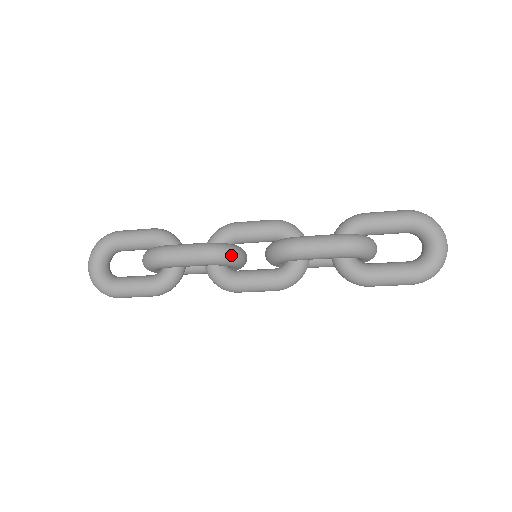
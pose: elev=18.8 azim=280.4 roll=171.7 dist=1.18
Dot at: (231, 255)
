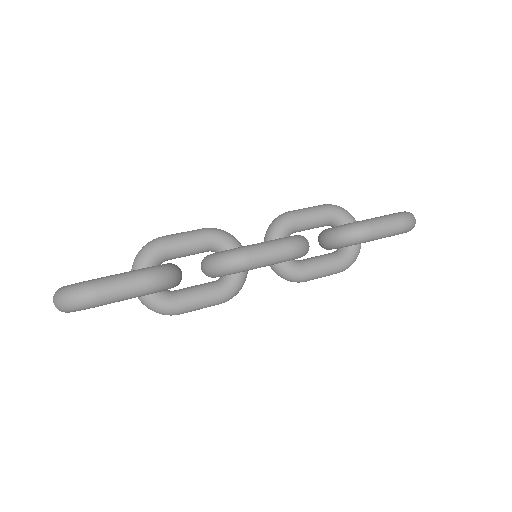
Dot at: (242, 286)
